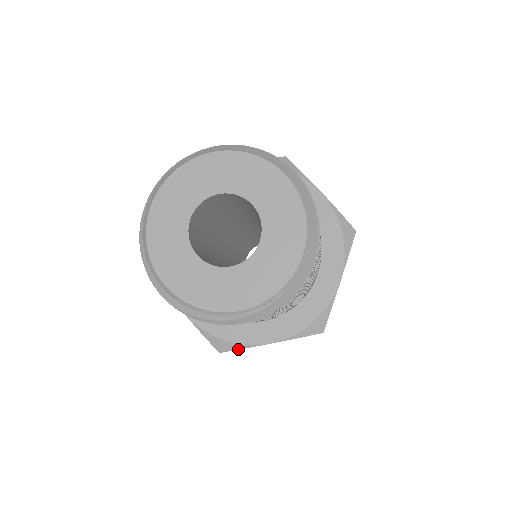
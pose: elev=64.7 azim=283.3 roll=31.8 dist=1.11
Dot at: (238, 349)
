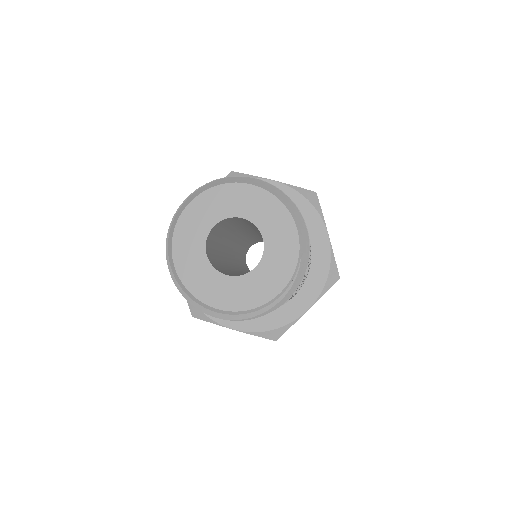
Dot at: occluded
